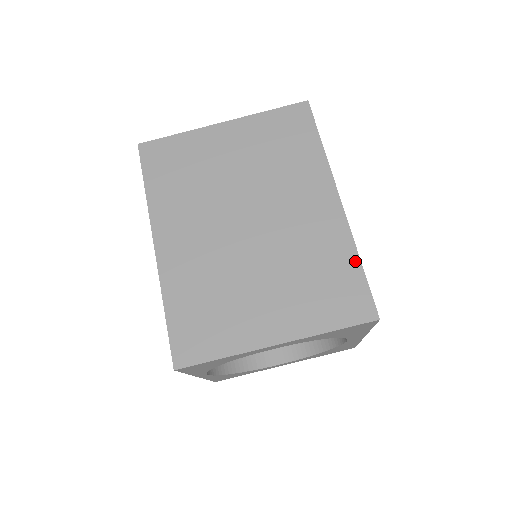
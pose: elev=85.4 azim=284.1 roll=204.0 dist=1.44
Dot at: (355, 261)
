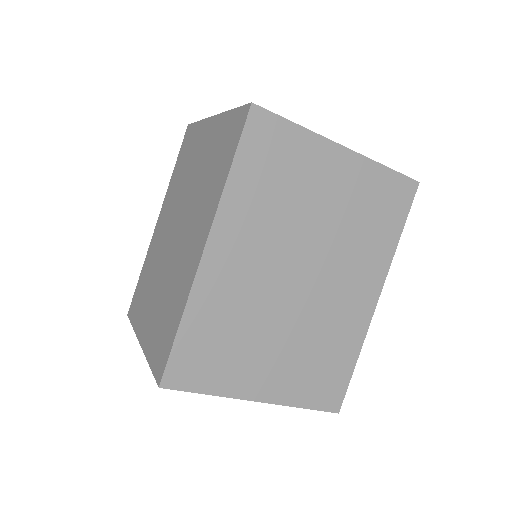
Dot at: (354, 359)
